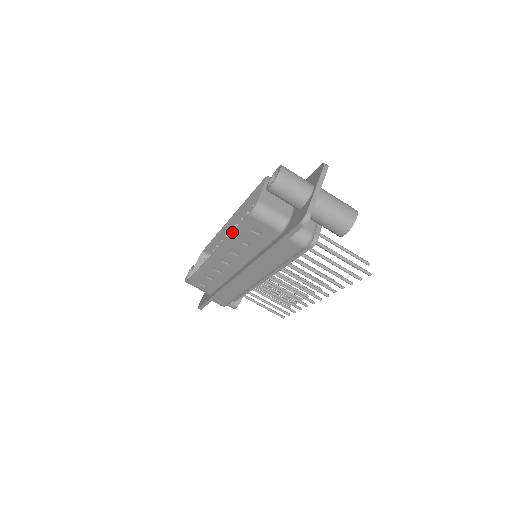
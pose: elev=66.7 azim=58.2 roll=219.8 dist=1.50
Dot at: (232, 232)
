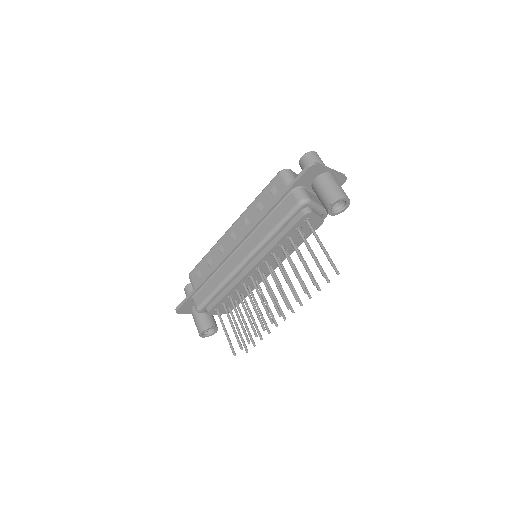
Dot at: (257, 196)
